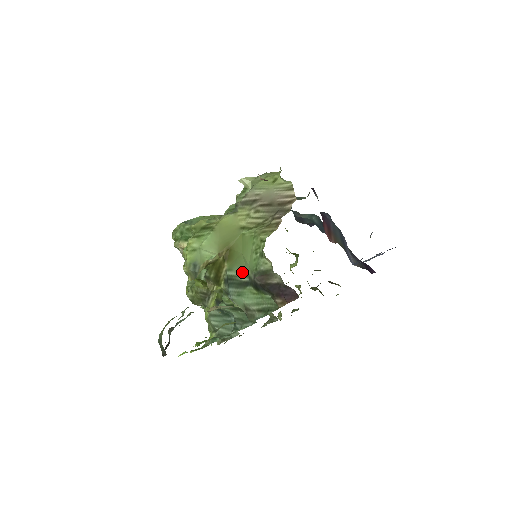
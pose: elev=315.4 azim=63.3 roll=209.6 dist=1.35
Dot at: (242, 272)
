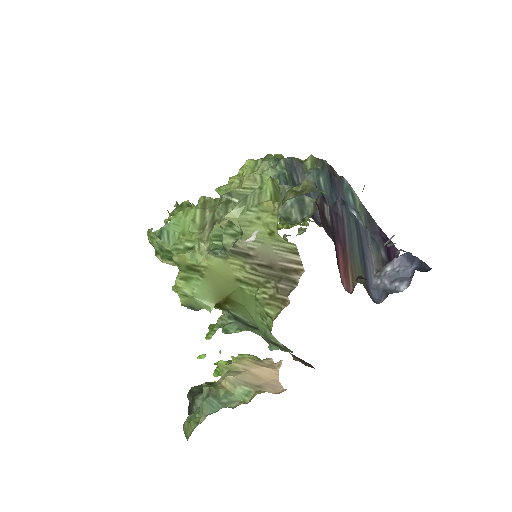
Dot at: (248, 320)
